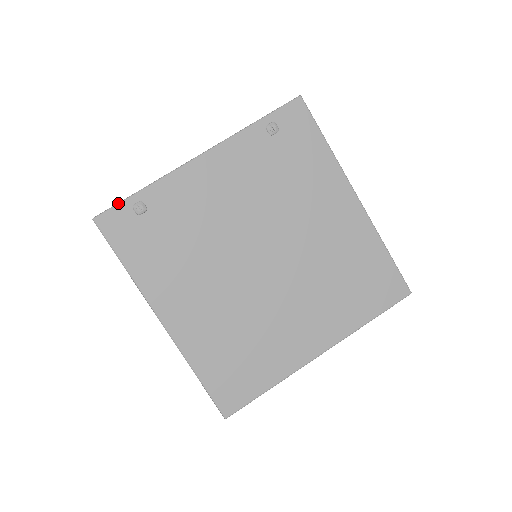
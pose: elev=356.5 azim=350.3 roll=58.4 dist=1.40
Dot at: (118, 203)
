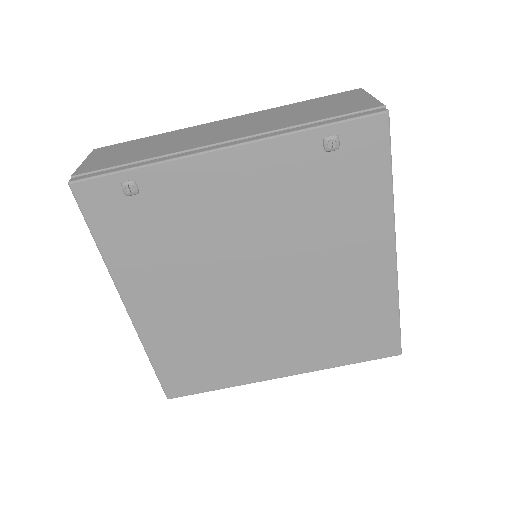
Dot at: (104, 174)
